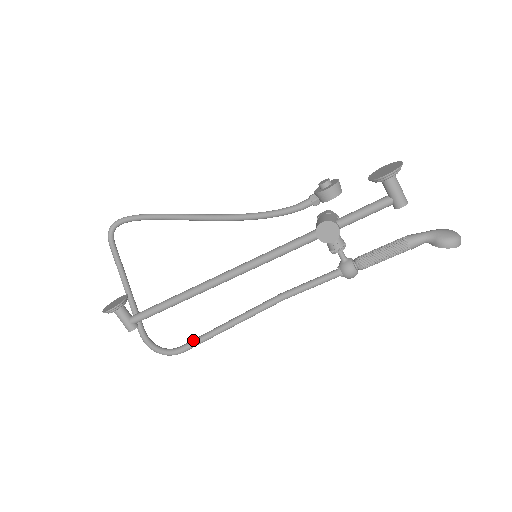
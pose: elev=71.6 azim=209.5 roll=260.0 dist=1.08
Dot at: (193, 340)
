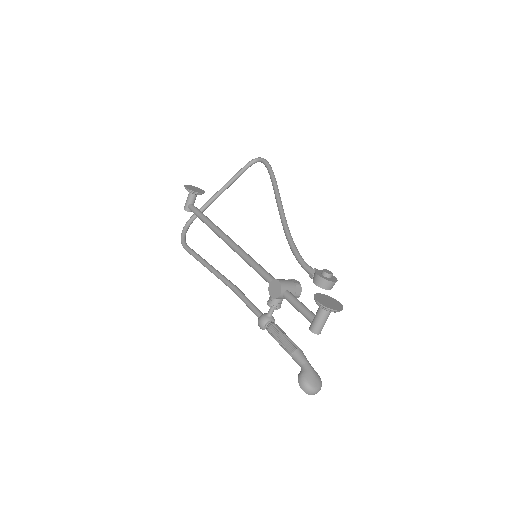
Dot at: (193, 250)
